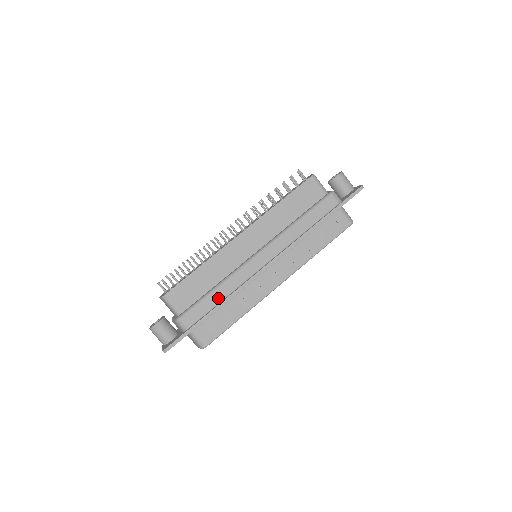
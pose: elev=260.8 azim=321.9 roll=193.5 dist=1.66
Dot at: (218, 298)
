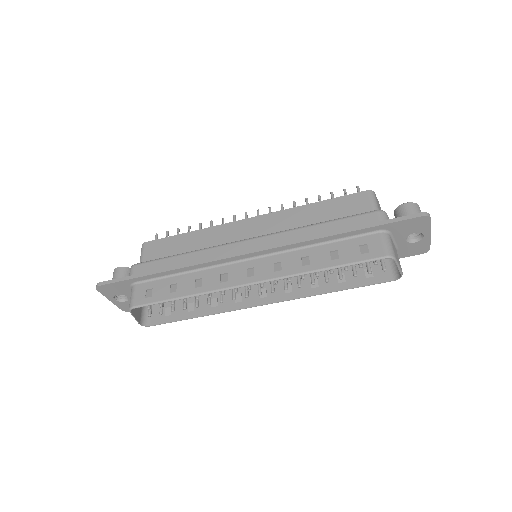
Dot at: (178, 263)
